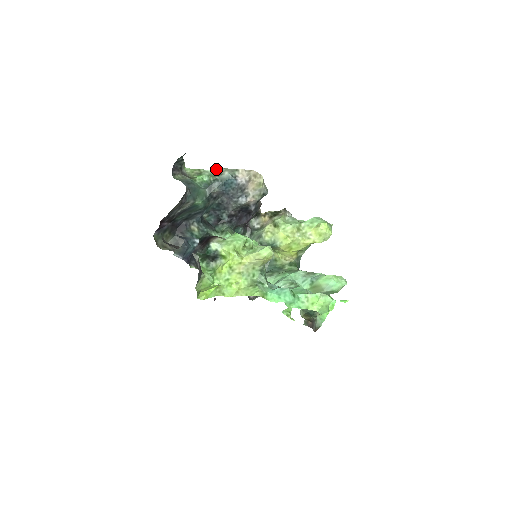
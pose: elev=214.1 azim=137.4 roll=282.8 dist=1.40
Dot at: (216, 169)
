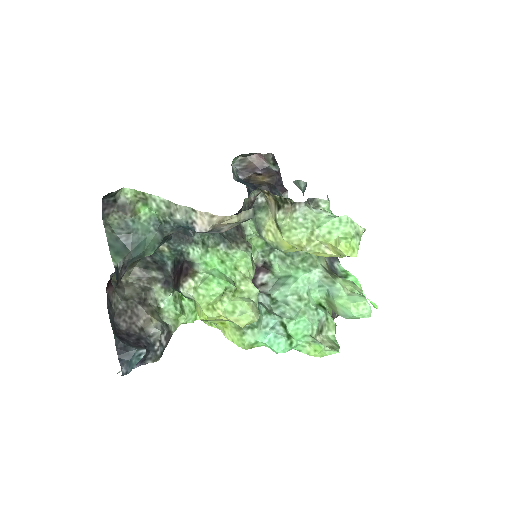
Dot at: (165, 199)
